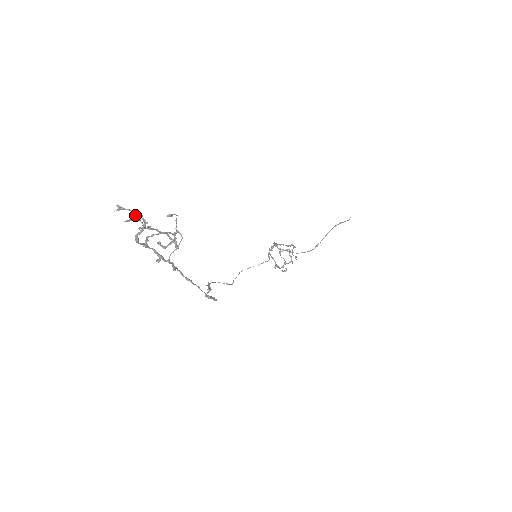
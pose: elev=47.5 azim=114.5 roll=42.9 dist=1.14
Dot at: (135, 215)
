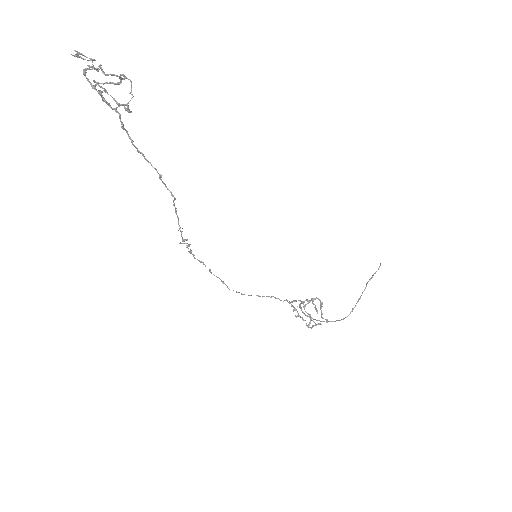
Dot at: (91, 67)
